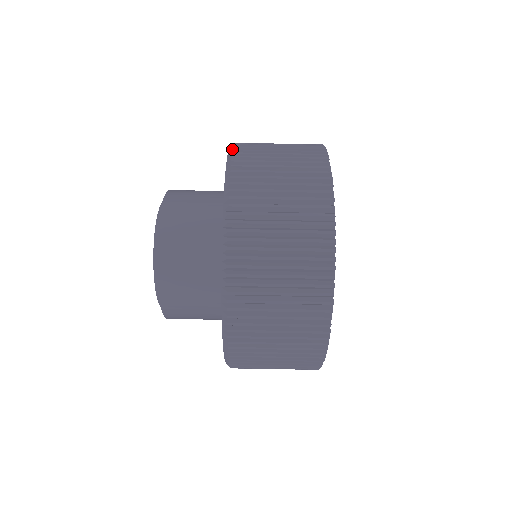
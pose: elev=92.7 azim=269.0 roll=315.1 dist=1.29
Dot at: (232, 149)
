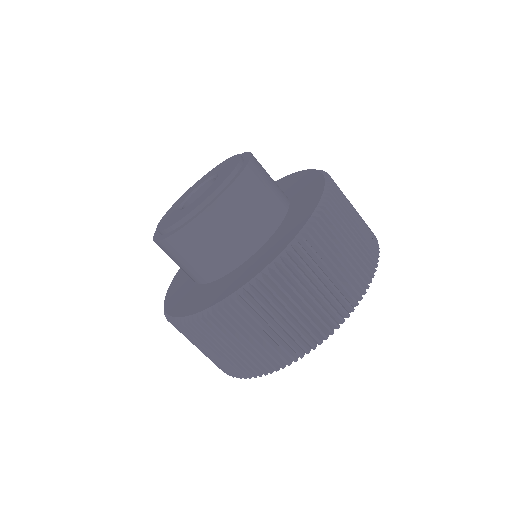
Dot at: (326, 202)
